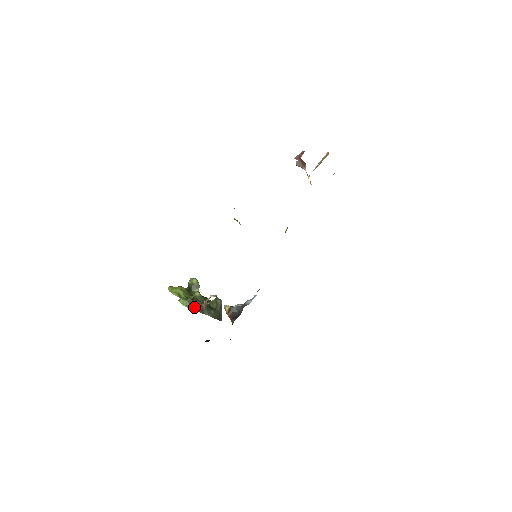
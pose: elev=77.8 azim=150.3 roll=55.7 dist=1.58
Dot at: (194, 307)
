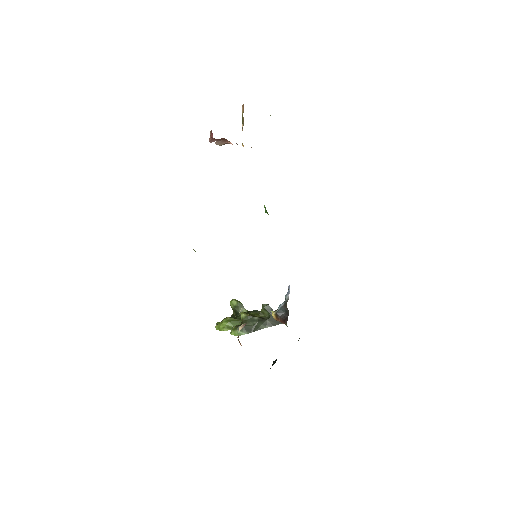
Dot at: (248, 330)
